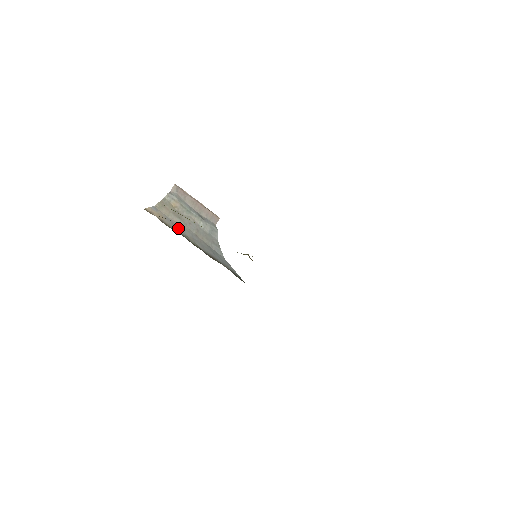
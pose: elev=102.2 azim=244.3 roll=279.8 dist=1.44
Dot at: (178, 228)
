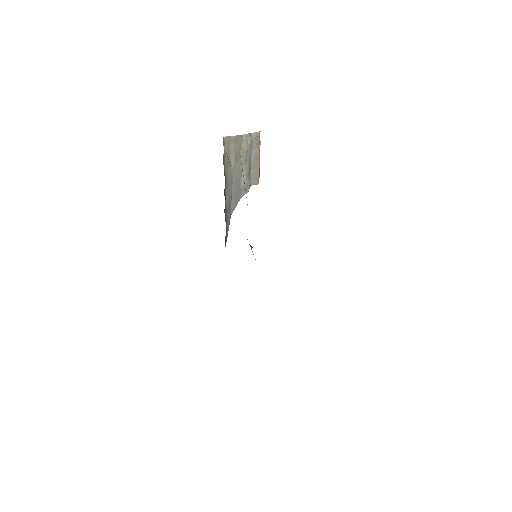
Dot at: (228, 169)
